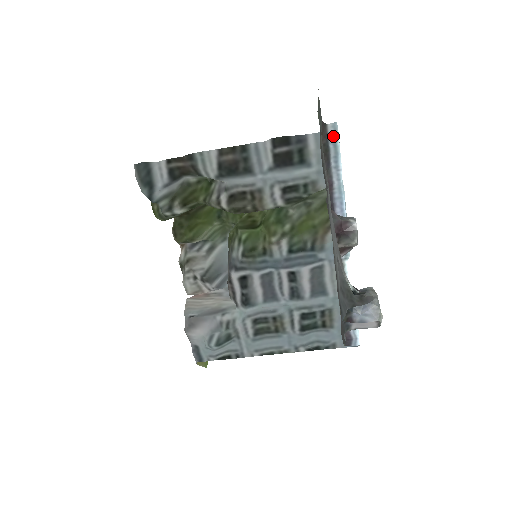
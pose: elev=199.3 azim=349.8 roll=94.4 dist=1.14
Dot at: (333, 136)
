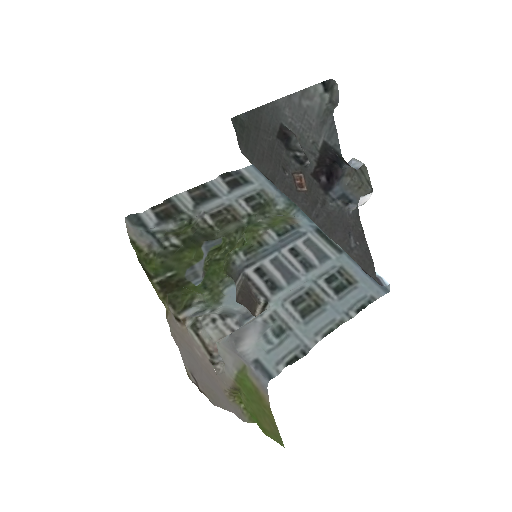
Dot at: occluded
